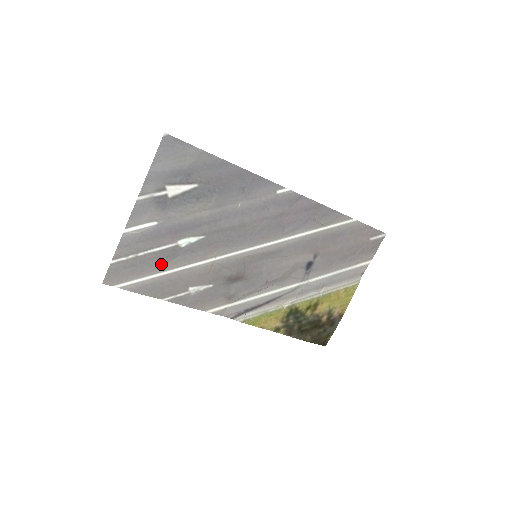
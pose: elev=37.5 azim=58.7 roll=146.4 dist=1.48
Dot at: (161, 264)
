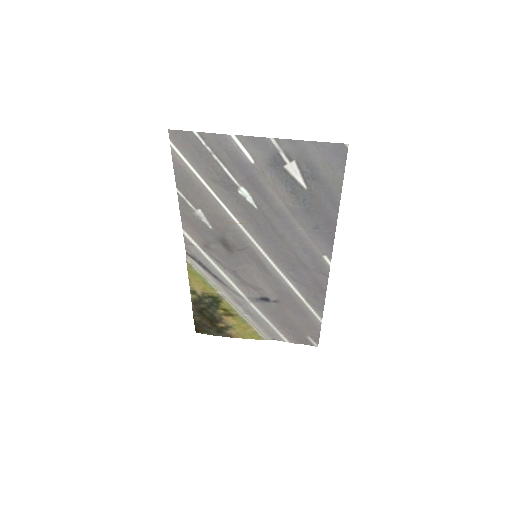
Dot at: (213, 178)
